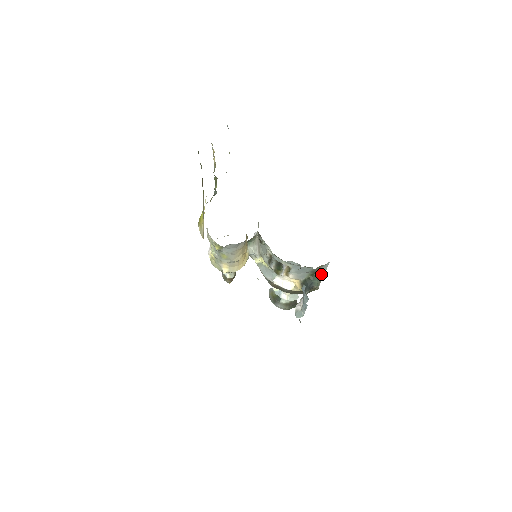
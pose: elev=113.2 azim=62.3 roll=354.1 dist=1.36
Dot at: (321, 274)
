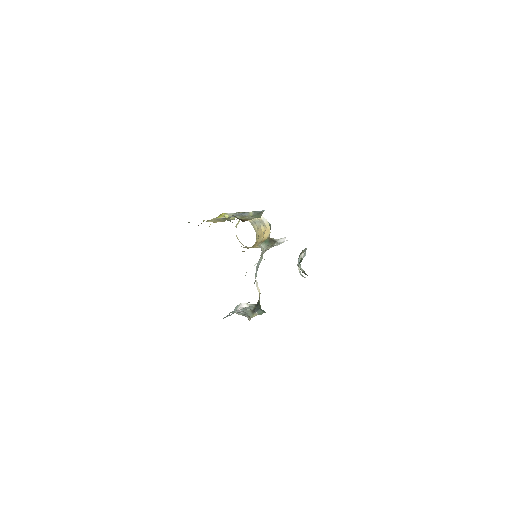
Dot at: occluded
